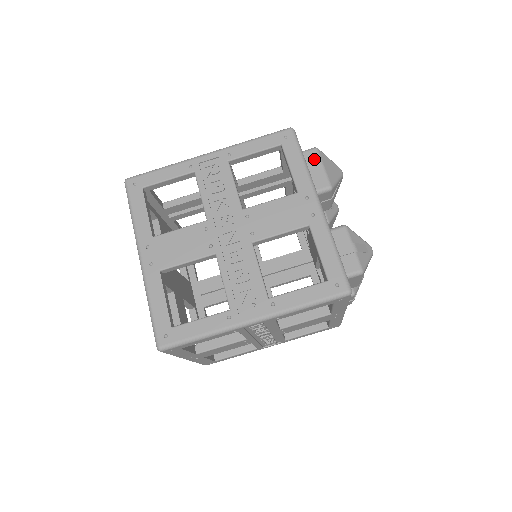
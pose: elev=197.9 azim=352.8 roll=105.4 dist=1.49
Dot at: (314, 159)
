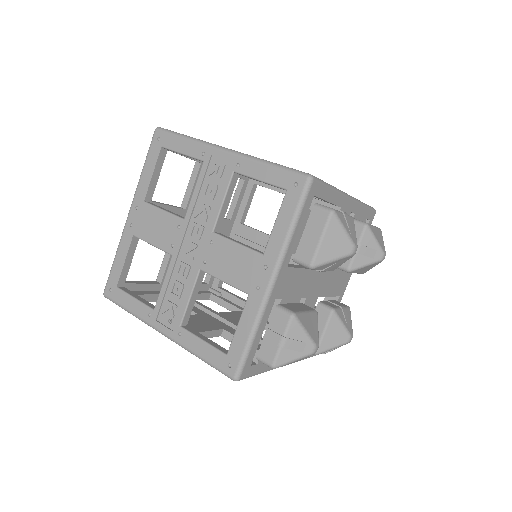
Dot at: (319, 223)
